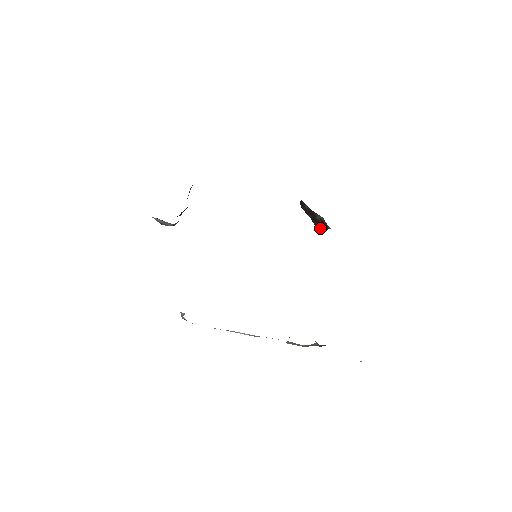
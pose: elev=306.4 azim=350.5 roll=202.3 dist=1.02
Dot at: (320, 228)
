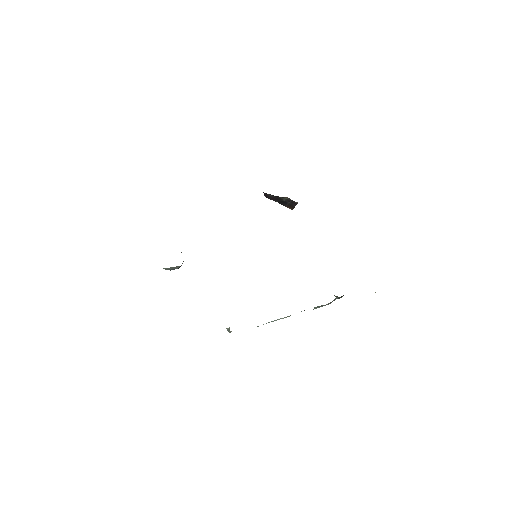
Dot at: (290, 207)
